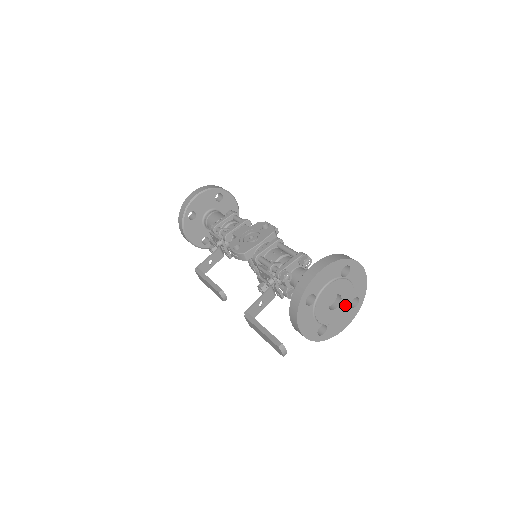
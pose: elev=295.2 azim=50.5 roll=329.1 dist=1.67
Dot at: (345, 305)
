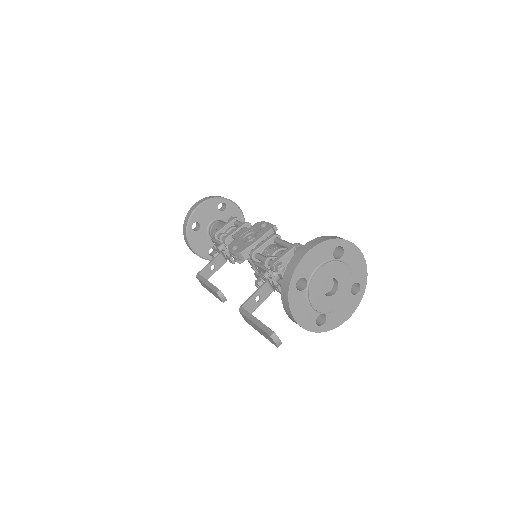
Dot at: (344, 291)
